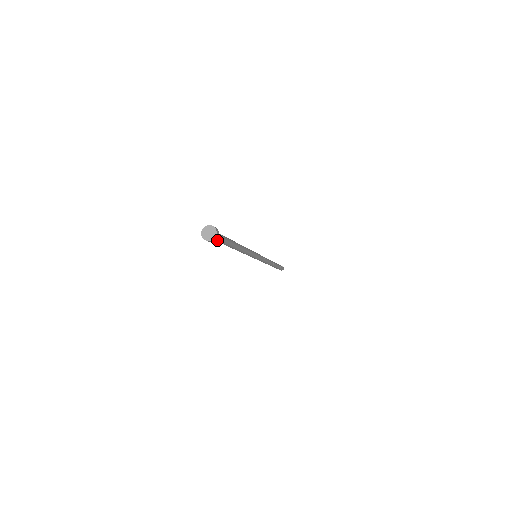
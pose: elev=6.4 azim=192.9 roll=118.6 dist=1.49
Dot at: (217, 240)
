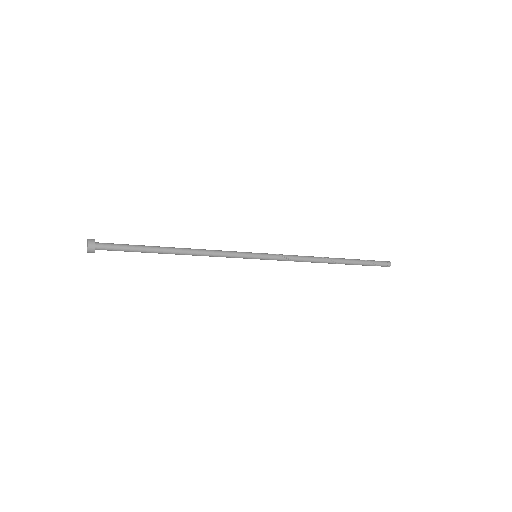
Dot at: (109, 250)
